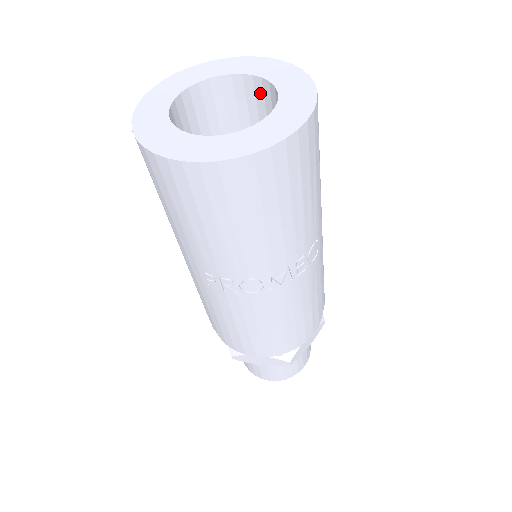
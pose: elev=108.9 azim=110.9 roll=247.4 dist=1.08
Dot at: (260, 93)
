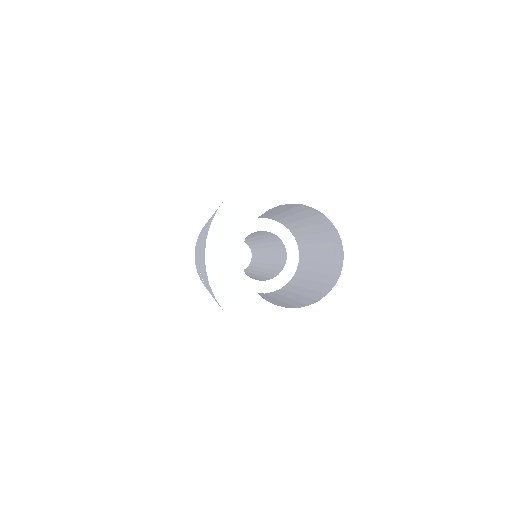
Dot at: (337, 248)
